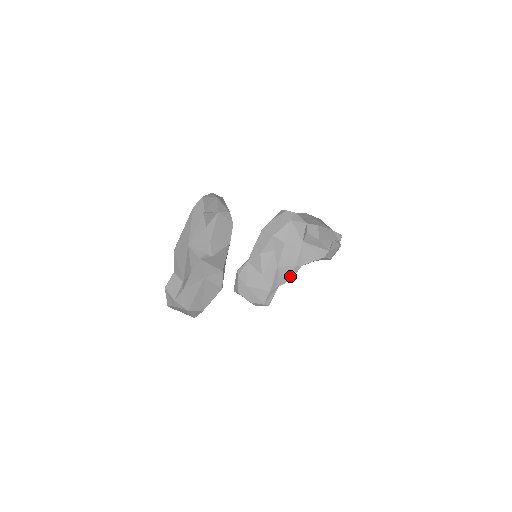
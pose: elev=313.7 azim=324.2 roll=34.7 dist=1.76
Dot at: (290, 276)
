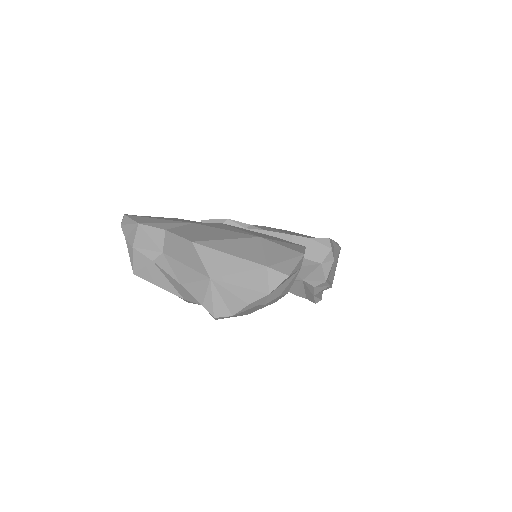
Dot at: occluded
